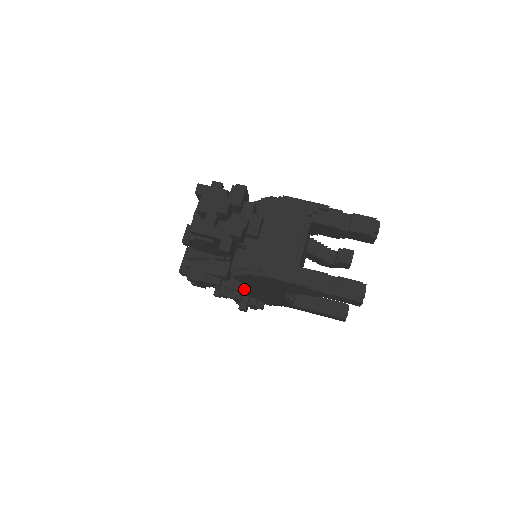
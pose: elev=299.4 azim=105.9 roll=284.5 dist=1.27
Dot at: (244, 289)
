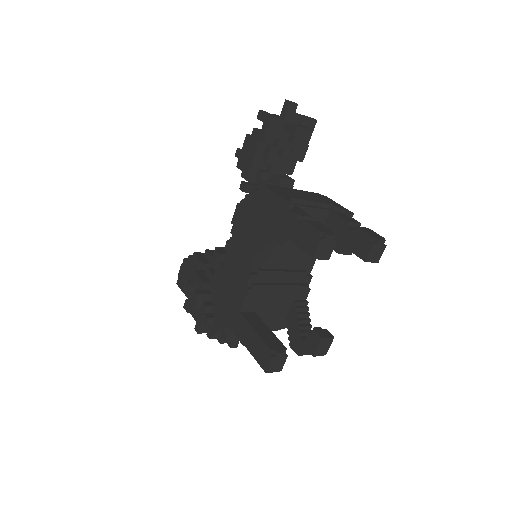
Dot at: (221, 264)
